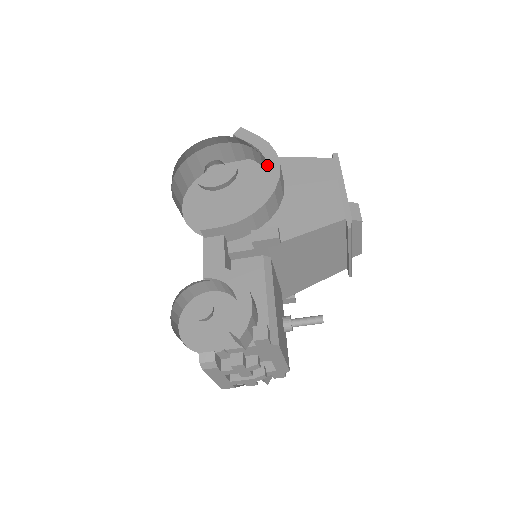
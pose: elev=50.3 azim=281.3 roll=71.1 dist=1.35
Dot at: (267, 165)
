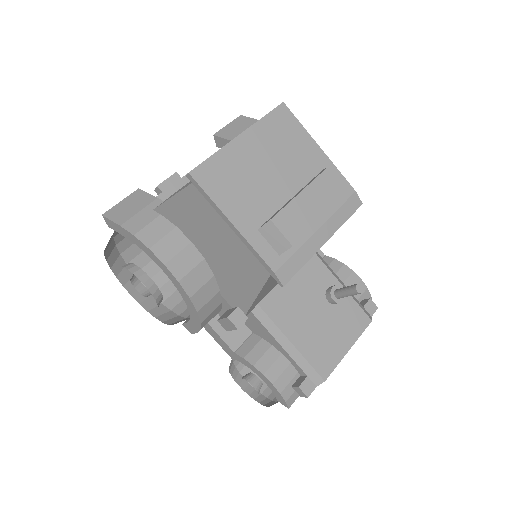
Dot at: occluded
